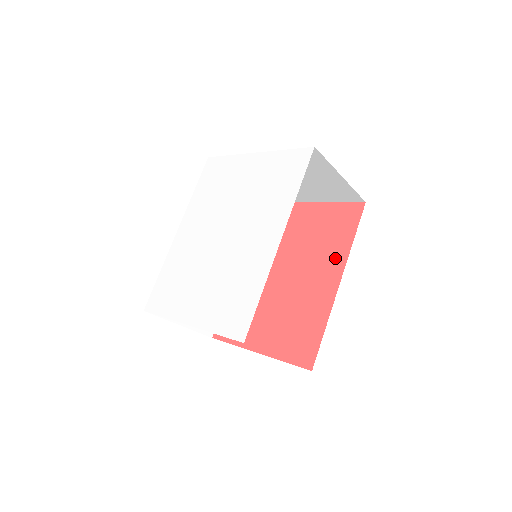
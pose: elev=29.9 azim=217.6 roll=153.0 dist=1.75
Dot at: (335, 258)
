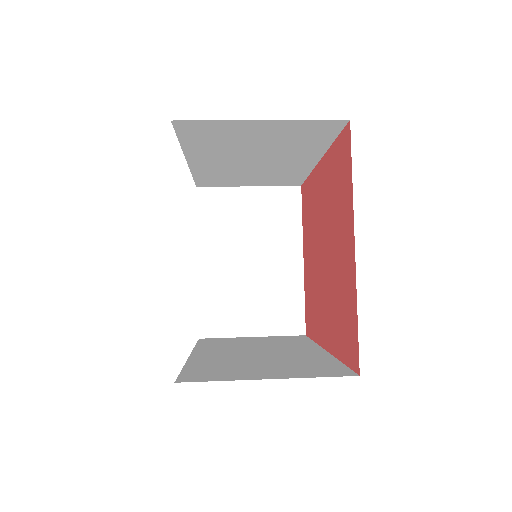
Dot at: (332, 335)
